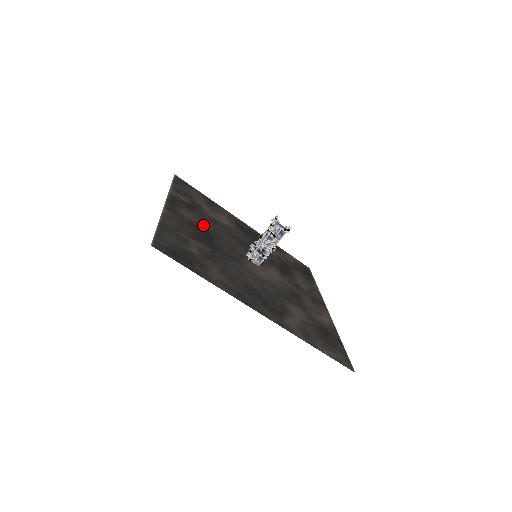
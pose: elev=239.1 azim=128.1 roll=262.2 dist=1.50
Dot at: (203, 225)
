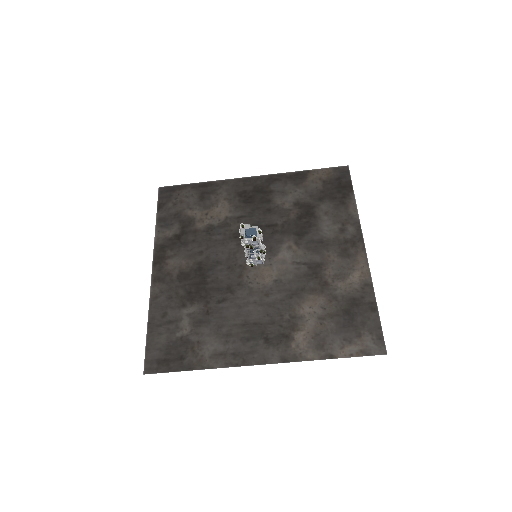
Dot at: (195, 261)
